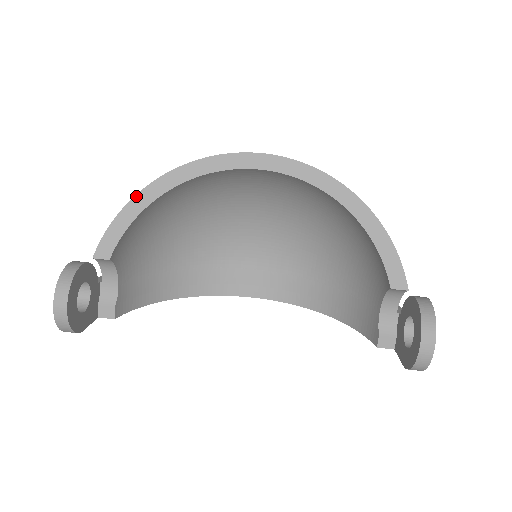
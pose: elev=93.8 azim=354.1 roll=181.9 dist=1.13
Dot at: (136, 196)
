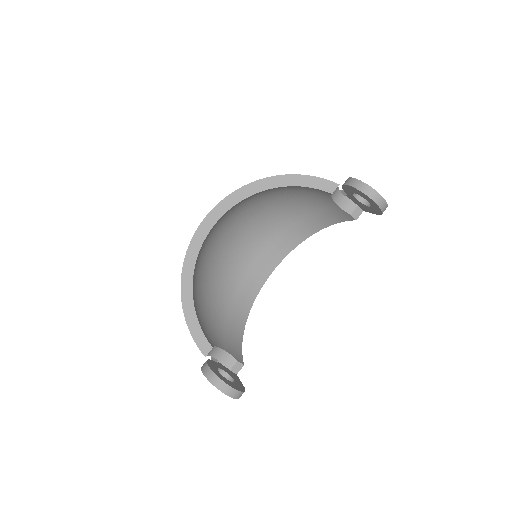
Dot at: (183, 310)
